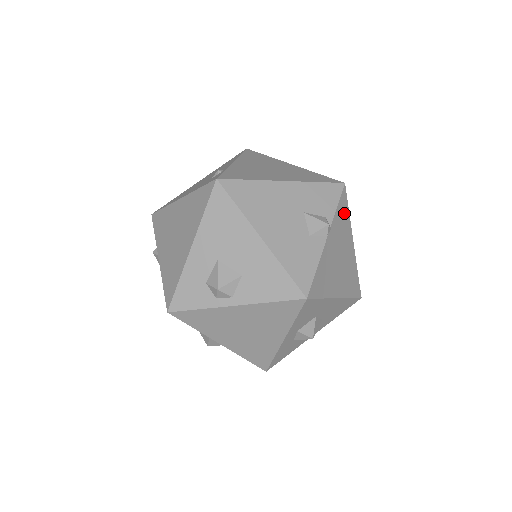
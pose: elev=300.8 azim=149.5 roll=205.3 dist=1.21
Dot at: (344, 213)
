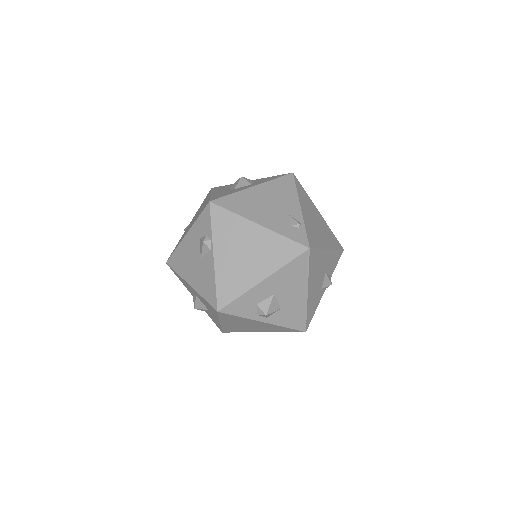
Dot at: occluded
